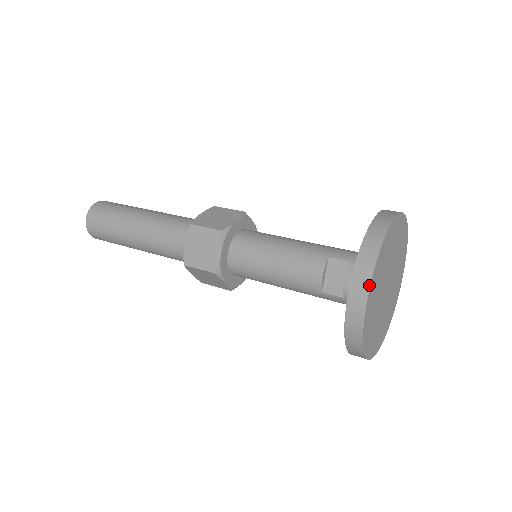
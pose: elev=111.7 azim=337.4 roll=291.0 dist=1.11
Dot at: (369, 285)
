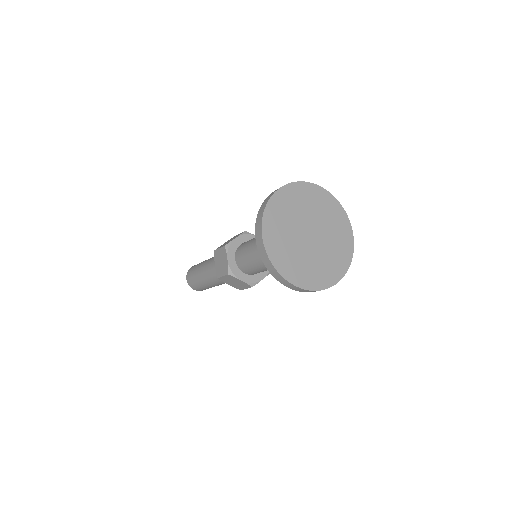
Dot at: (289, 283)
